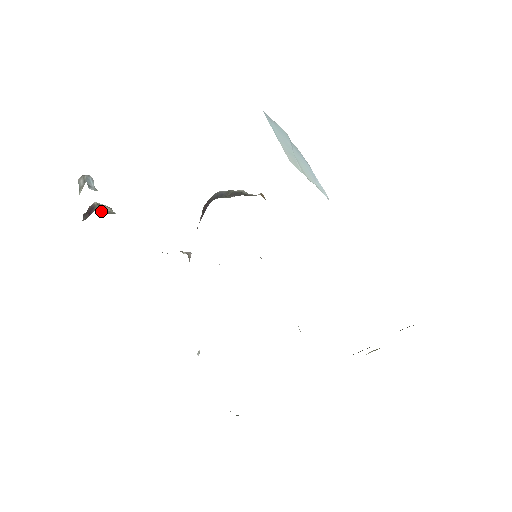
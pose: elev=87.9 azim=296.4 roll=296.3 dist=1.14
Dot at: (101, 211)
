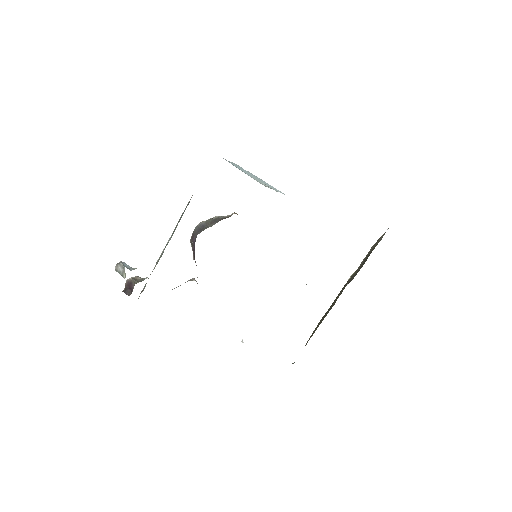
Dot at: occluded
